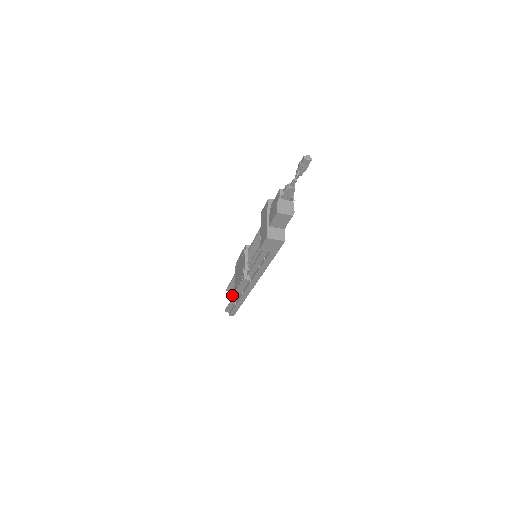
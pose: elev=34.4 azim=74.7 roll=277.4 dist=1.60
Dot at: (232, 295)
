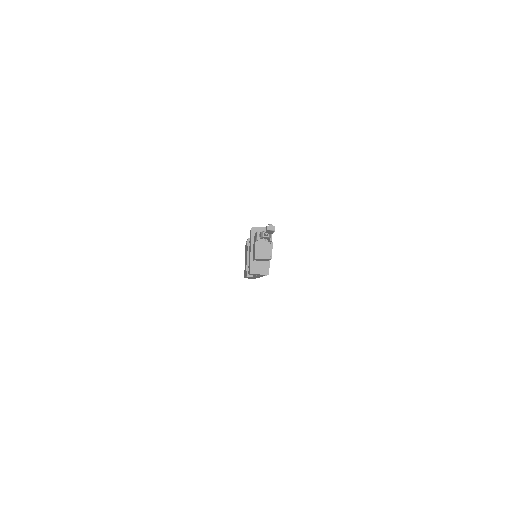
Dot at: occluded
